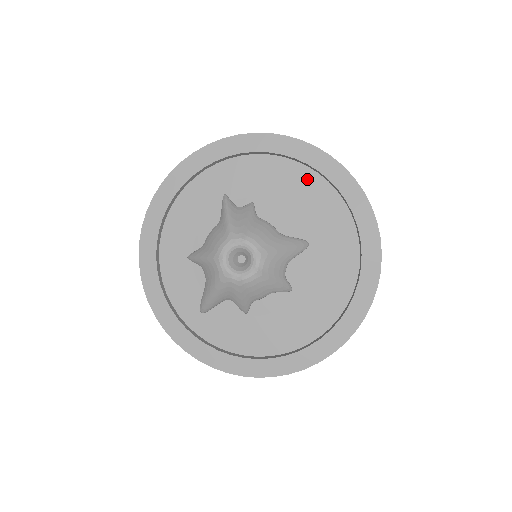
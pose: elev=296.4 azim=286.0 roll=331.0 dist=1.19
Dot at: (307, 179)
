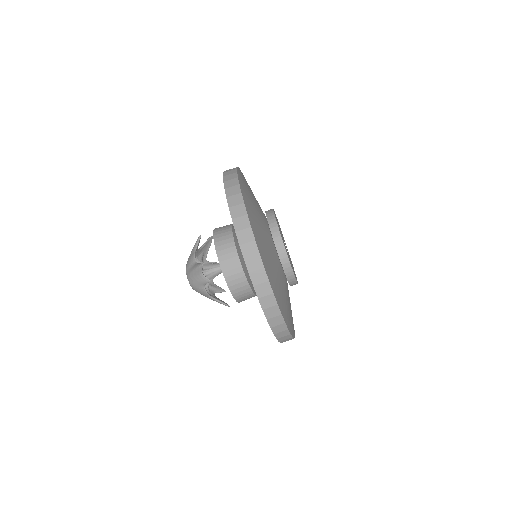
Dot at: occluded
